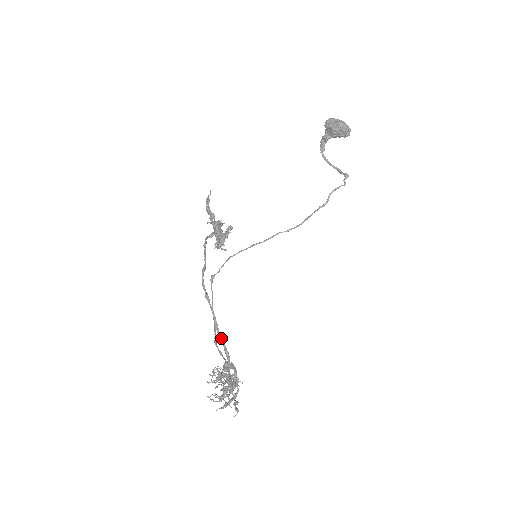
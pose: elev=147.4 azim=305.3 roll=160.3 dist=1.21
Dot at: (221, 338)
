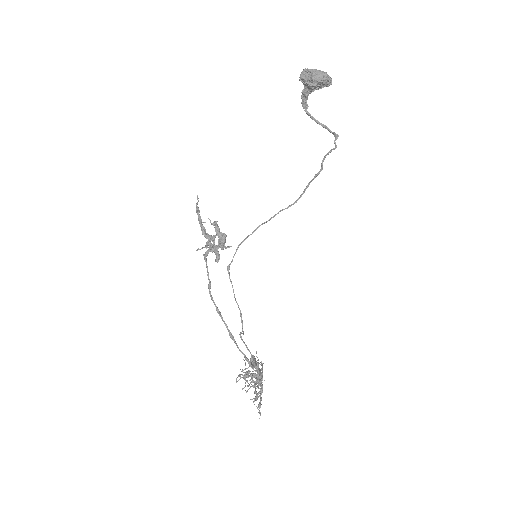
Dot at: (238, 348)
